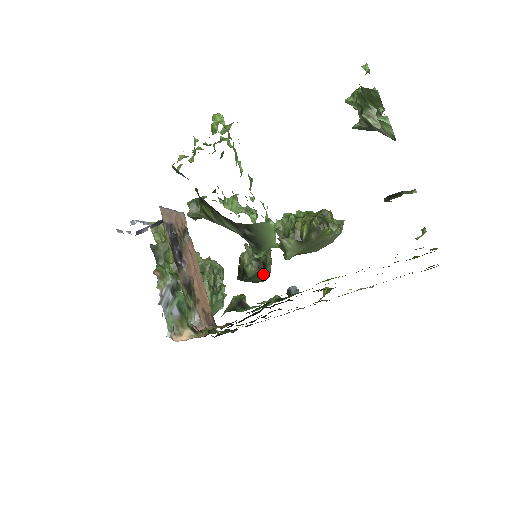
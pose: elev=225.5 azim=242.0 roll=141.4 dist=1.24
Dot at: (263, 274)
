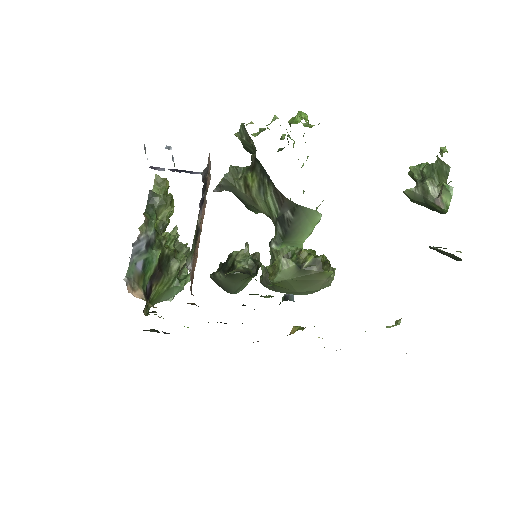
Dot at: (244, 282)
